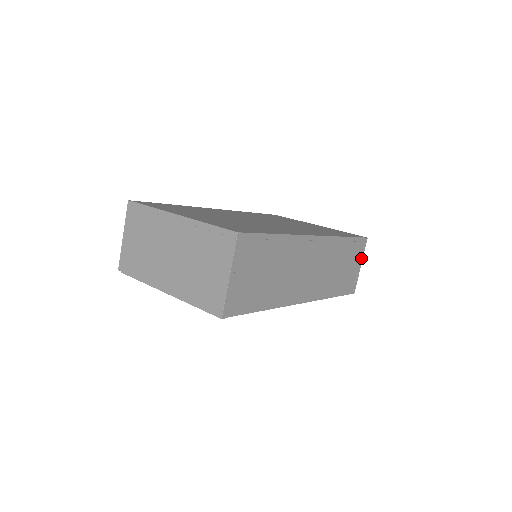
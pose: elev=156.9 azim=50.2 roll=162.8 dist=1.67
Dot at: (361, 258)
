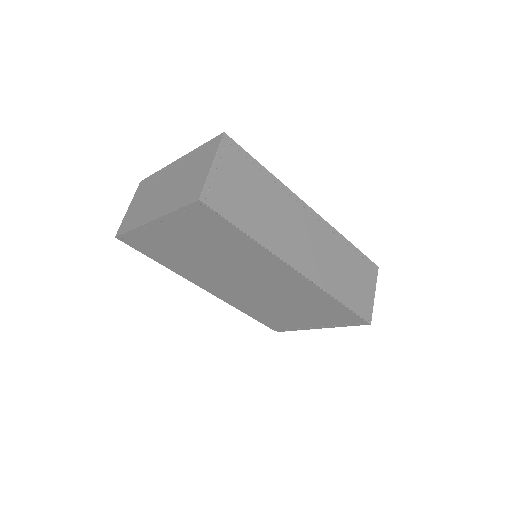
Dot at: (374, 285)
